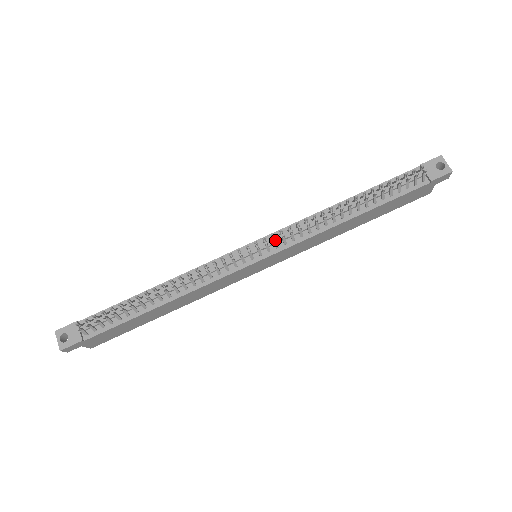
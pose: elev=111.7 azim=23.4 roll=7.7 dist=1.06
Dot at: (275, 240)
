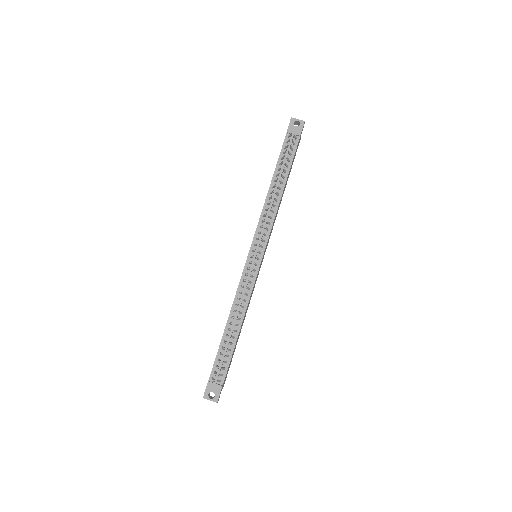
Dot at: (261, 239)
